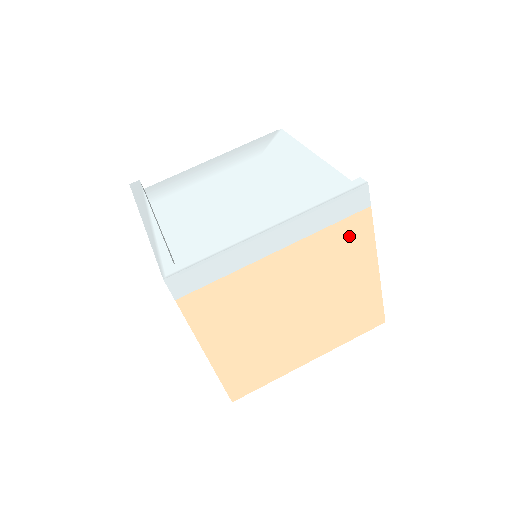
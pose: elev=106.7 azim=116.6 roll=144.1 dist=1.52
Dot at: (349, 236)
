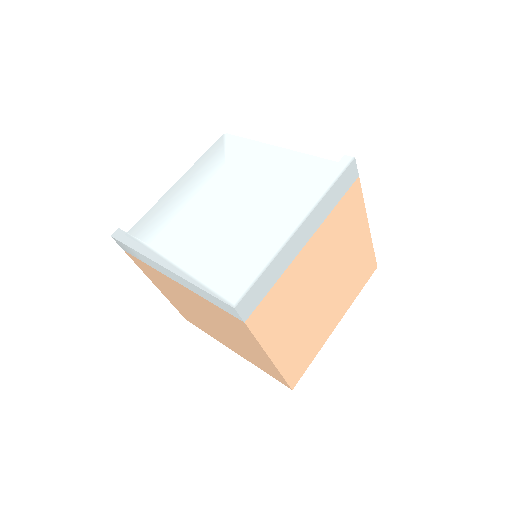
Dot at: (349, 208)
